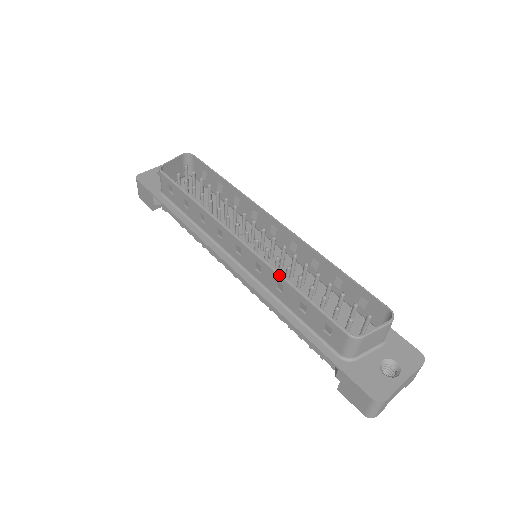
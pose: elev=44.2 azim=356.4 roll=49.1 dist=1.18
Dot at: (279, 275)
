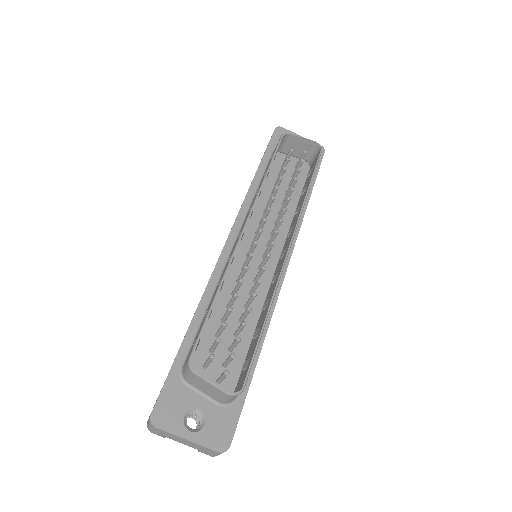
Dot at: (224, 274)
